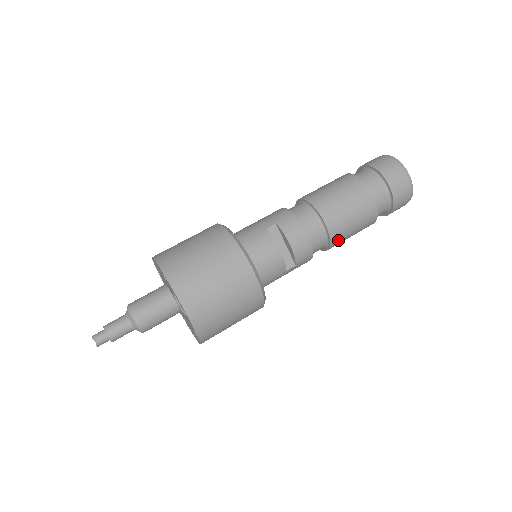
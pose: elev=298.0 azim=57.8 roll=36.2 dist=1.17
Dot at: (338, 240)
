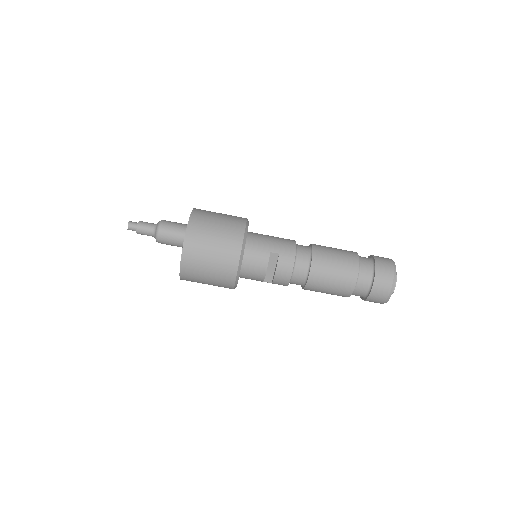
Dot at: (311, 290)
